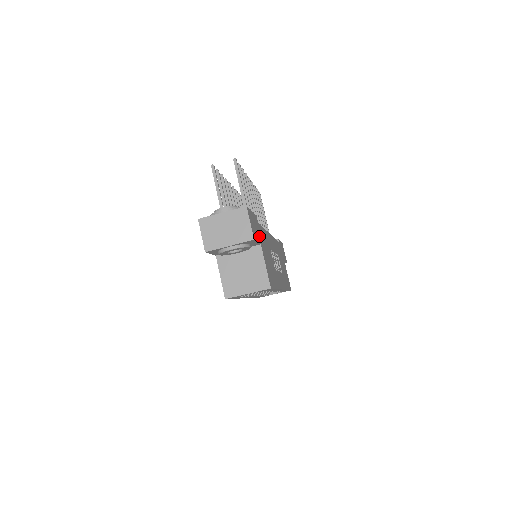
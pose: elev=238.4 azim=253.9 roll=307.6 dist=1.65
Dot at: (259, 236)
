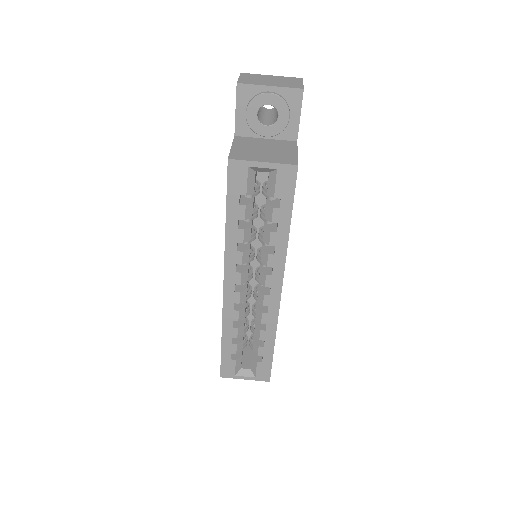
Dot at: occluded
